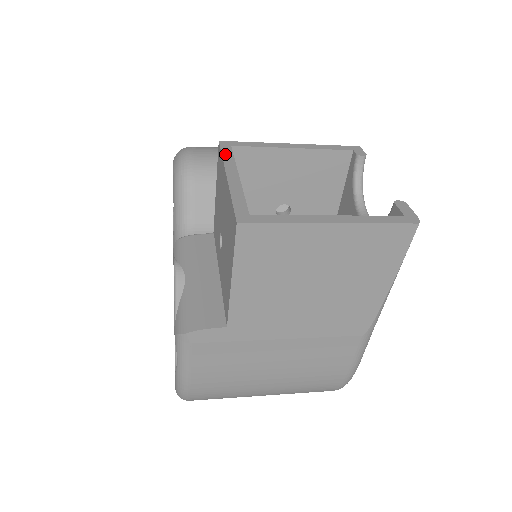
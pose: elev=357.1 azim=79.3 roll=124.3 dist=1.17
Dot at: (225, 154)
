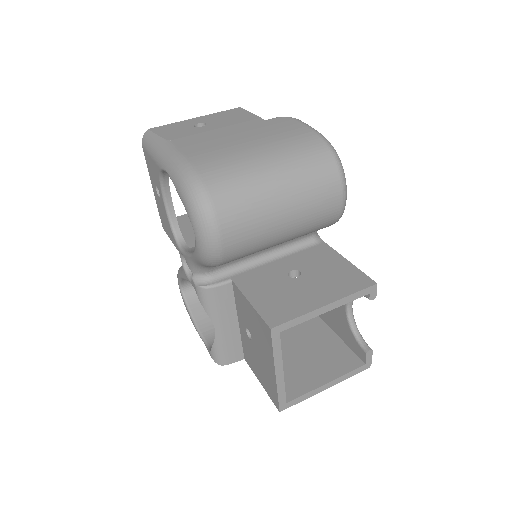
Dot at: (275, 348)
